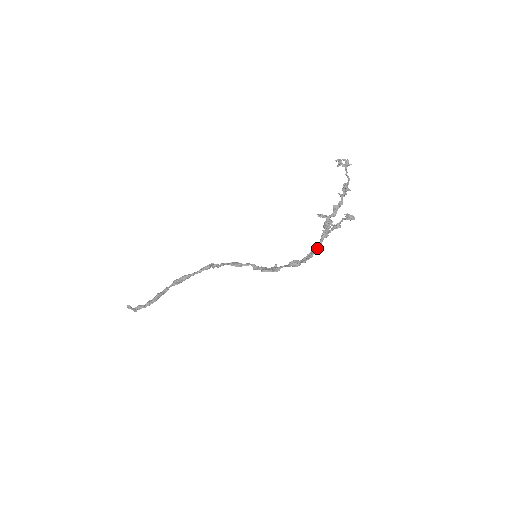
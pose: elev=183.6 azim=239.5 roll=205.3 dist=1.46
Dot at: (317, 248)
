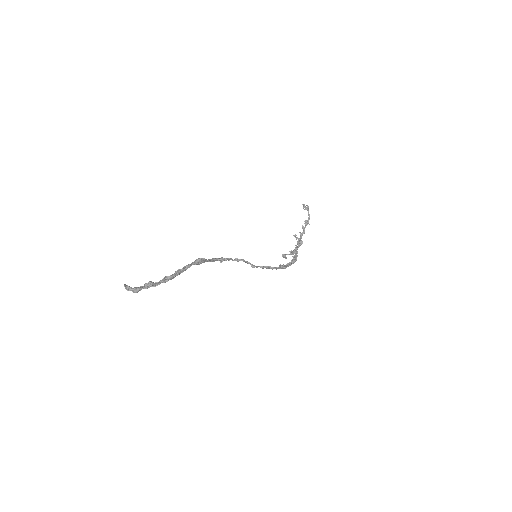
Dot at: (296, 257)
